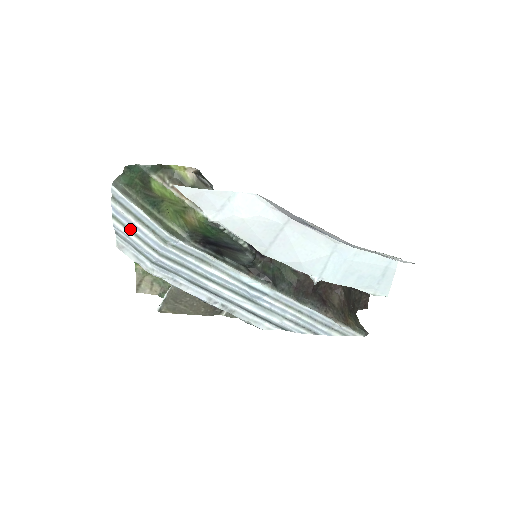
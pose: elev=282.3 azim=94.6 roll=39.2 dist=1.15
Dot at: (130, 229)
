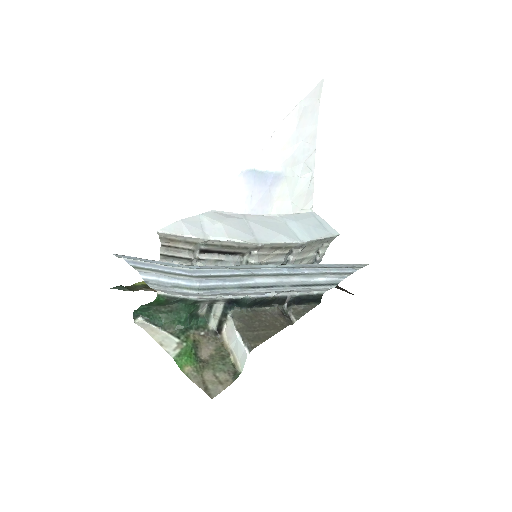
Dot at: (155, 270)
